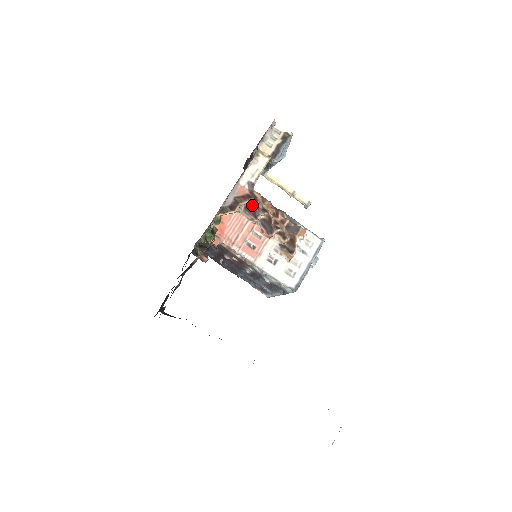
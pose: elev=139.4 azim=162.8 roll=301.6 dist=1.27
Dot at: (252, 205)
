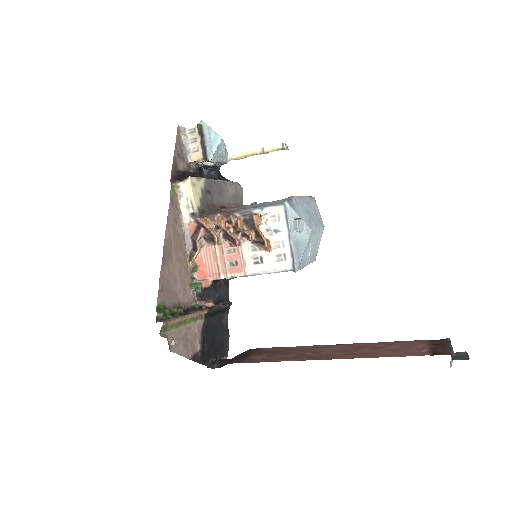
Dot at: (205, 233)
